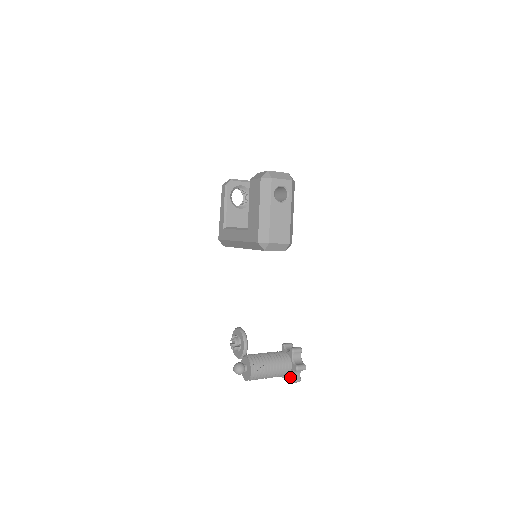
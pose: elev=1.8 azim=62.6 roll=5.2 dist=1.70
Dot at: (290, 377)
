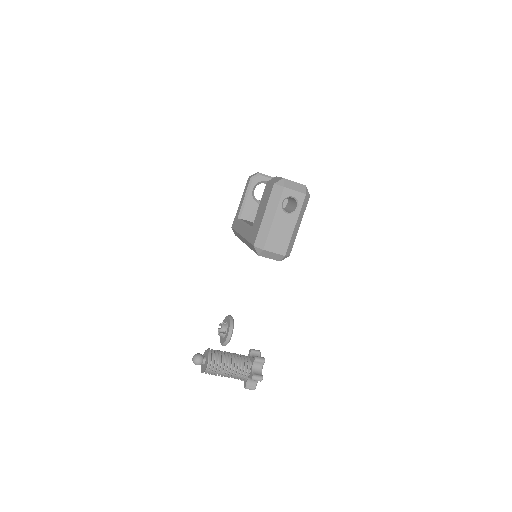
Dot at: (246, 383)
